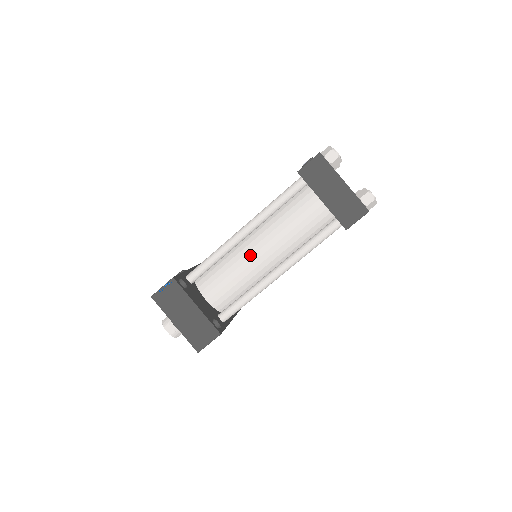
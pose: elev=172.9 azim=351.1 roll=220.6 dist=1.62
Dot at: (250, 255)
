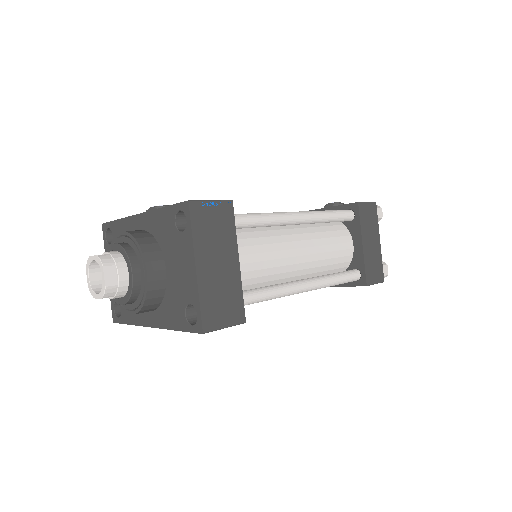
Dot at: (281, 248)
